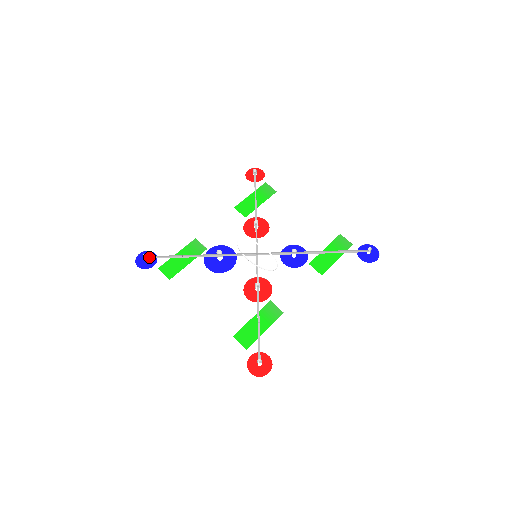
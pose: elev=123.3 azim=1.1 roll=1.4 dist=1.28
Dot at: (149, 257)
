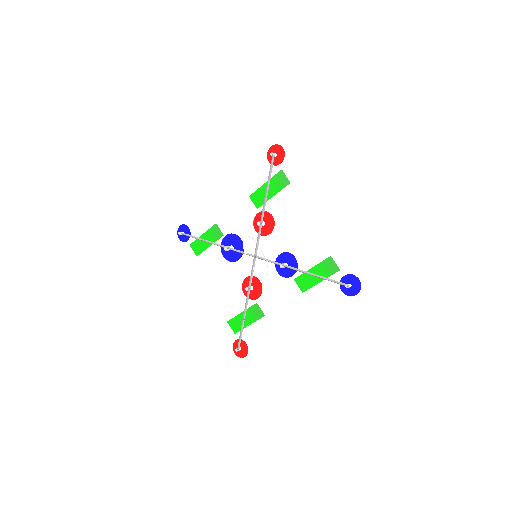
Dot at: (184, 233)
